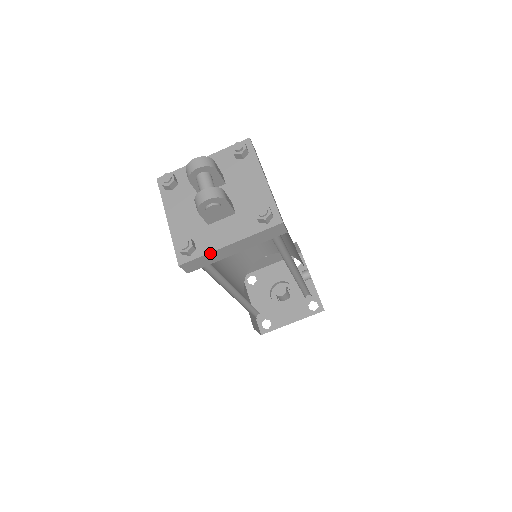
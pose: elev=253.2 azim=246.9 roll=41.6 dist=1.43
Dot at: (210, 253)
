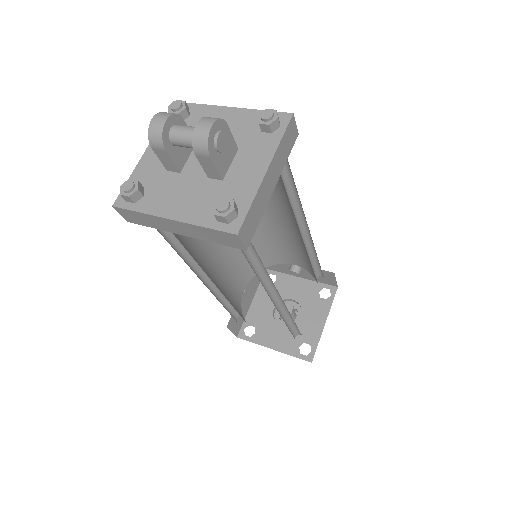
Dot at: (256, 195)
